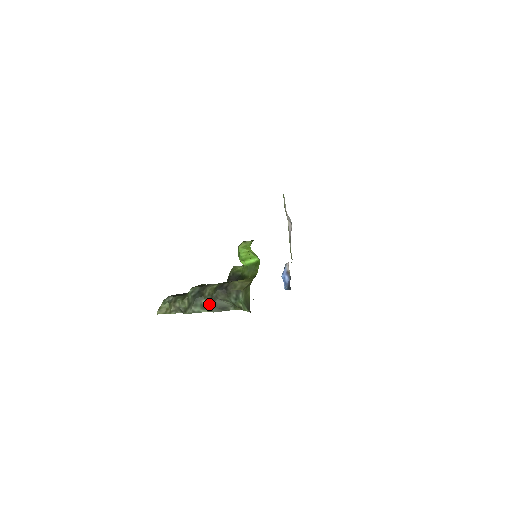
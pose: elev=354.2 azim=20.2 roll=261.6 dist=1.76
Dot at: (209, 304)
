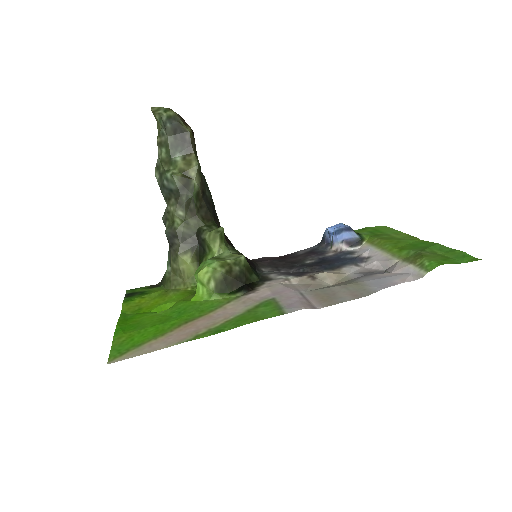
Dot at: (164, 213)
